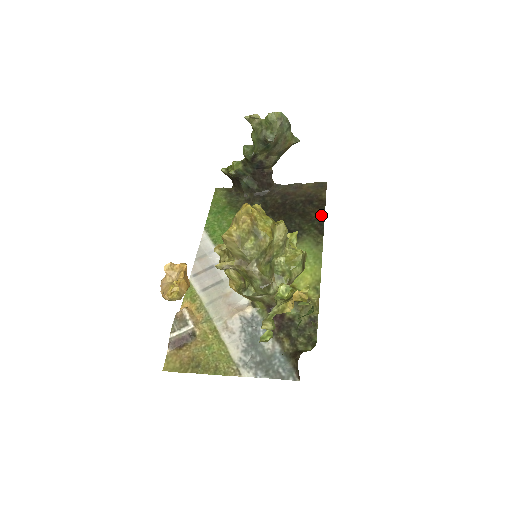
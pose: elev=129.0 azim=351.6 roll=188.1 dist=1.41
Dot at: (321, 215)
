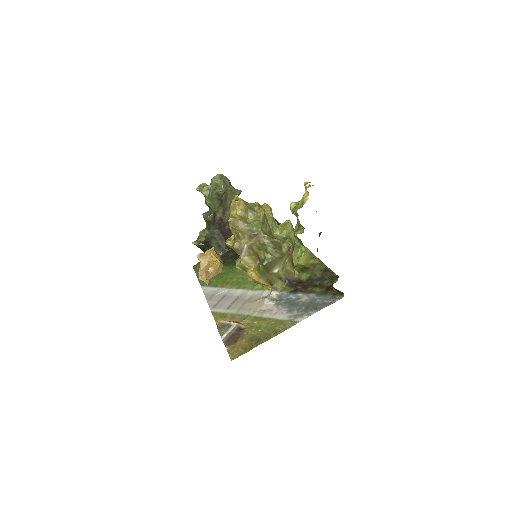
Dot at: occluded
